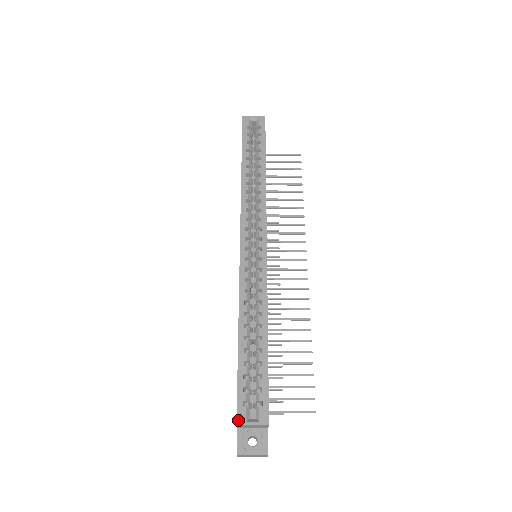
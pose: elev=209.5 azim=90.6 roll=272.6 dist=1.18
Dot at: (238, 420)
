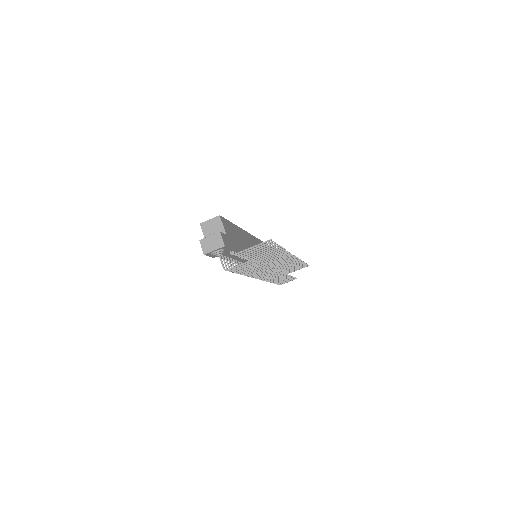
Dot at: (202, 224)
